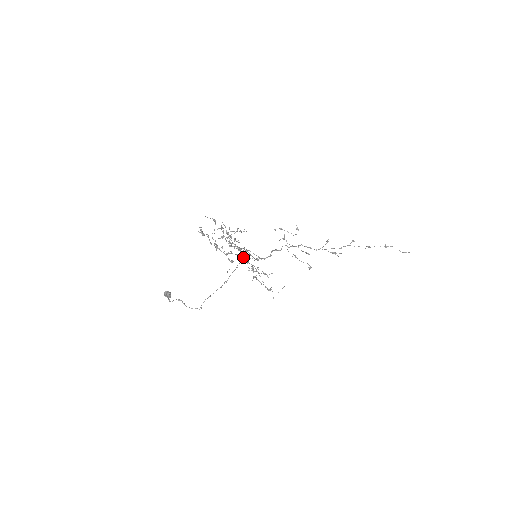
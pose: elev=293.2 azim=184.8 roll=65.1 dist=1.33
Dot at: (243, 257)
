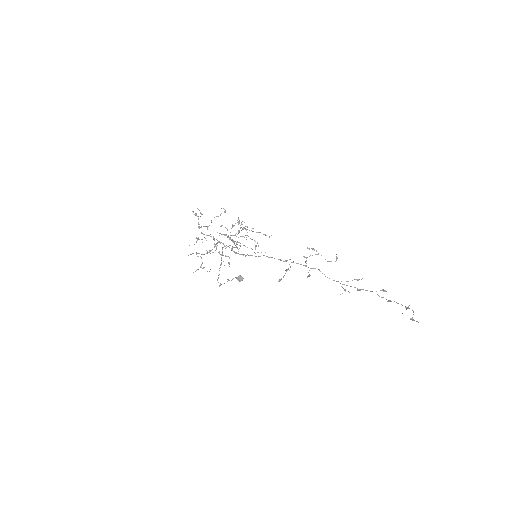
Dot at: occluded
